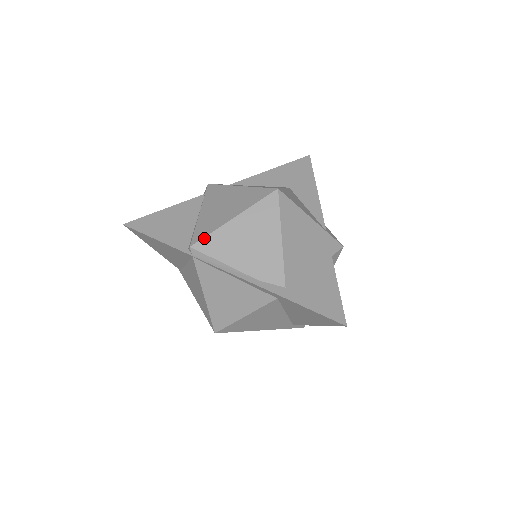
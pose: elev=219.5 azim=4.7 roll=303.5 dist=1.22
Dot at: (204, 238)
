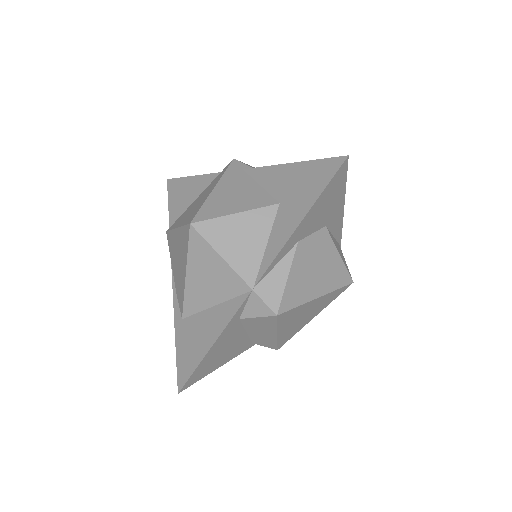
Dot at: (169, 231)
